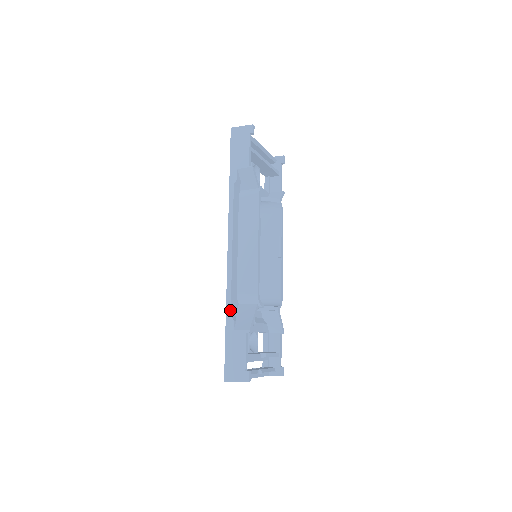
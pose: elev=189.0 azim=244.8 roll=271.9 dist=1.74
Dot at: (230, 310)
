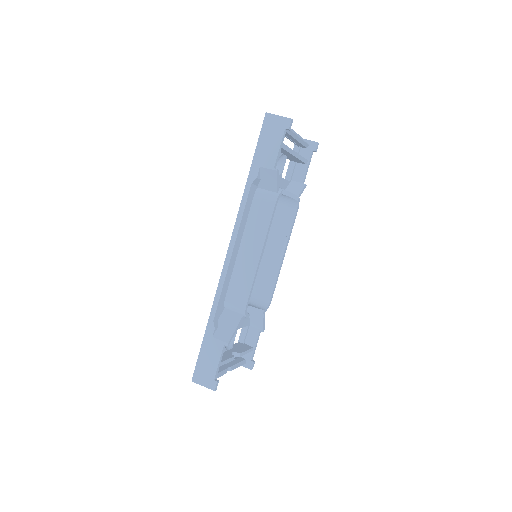
Dot at: (214, 317)
